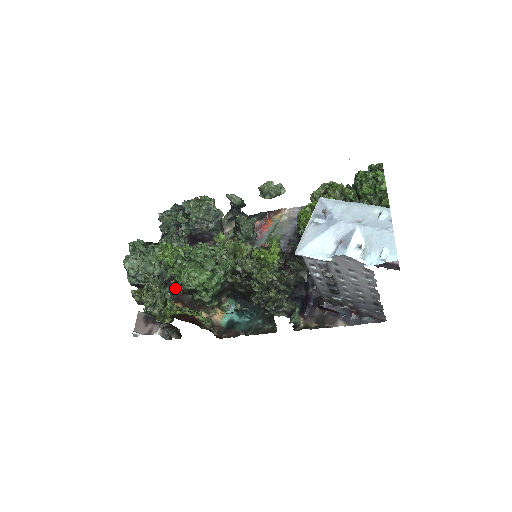
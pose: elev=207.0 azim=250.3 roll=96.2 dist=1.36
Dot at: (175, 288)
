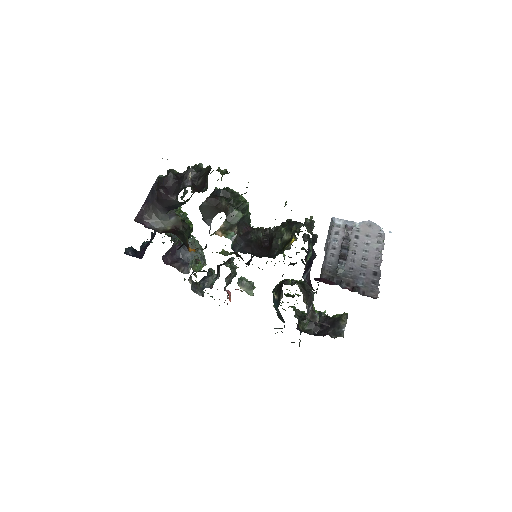
Dot at: (218, 189)
